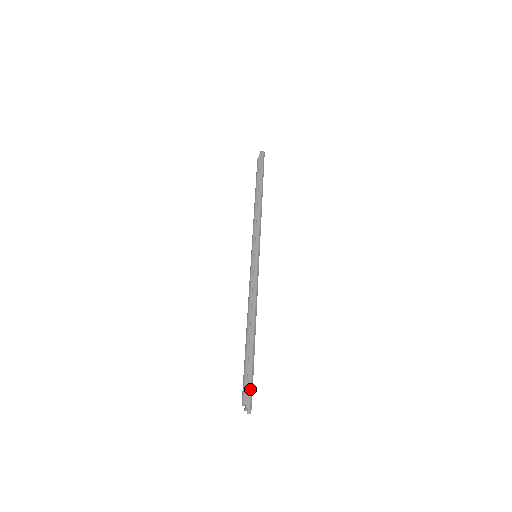
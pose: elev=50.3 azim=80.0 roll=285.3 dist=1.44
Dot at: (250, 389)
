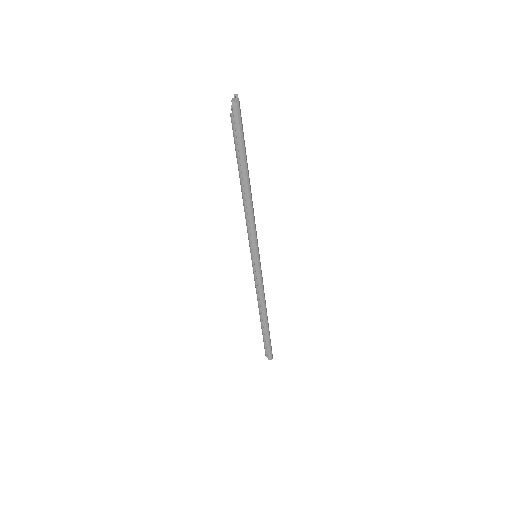
Dot at: (269, 351)
